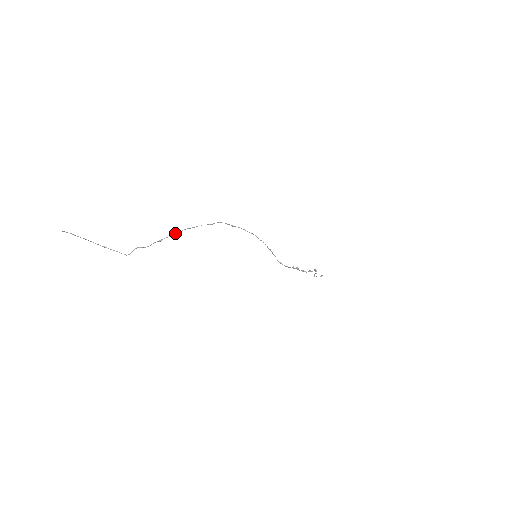
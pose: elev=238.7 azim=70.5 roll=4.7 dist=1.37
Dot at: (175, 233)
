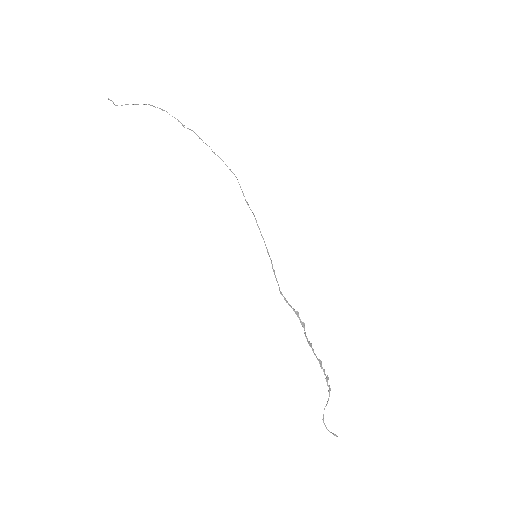
Dot at: (198, 136)
